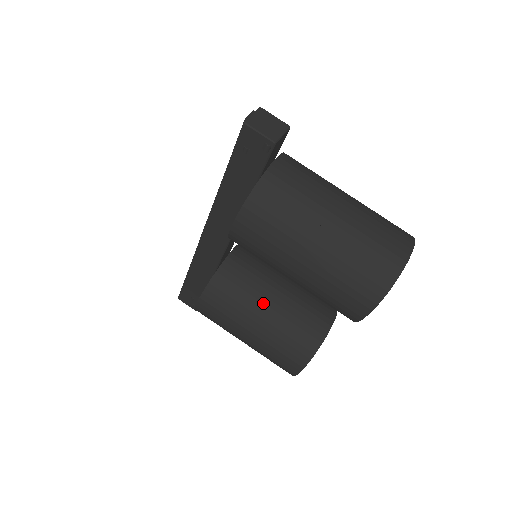
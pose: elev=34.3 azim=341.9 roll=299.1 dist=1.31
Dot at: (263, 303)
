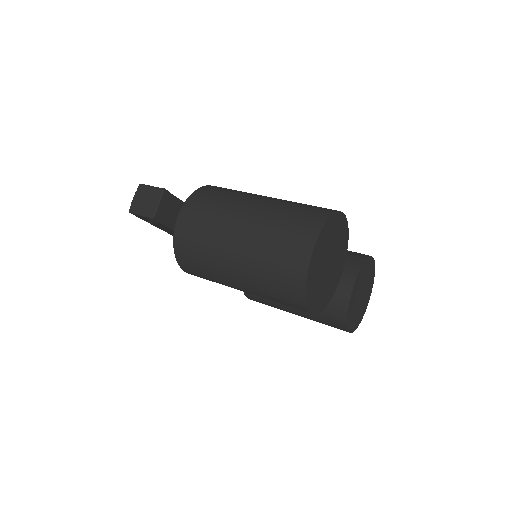
Dot at: occluded
